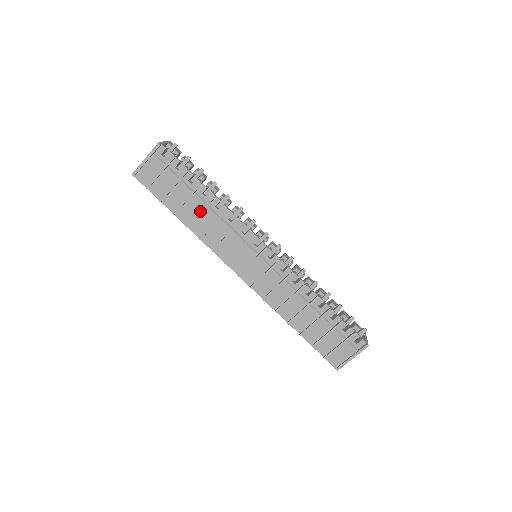
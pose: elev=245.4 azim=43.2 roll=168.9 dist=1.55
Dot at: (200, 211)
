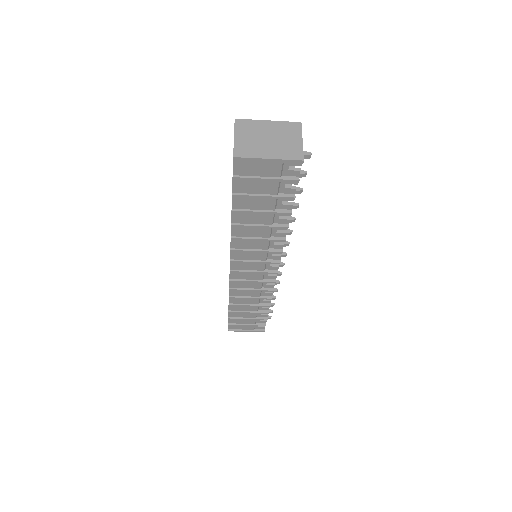
Dot at: (261, 226)
